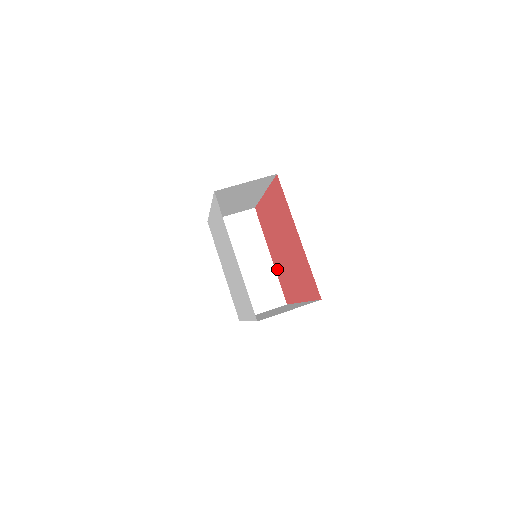
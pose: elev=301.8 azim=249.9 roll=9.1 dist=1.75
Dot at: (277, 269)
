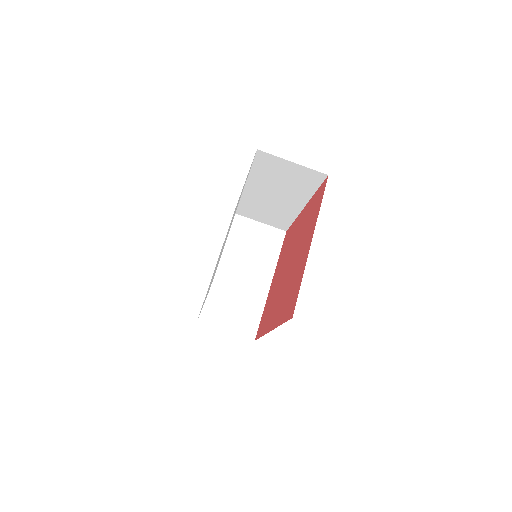
Dot at: (269, 298)
